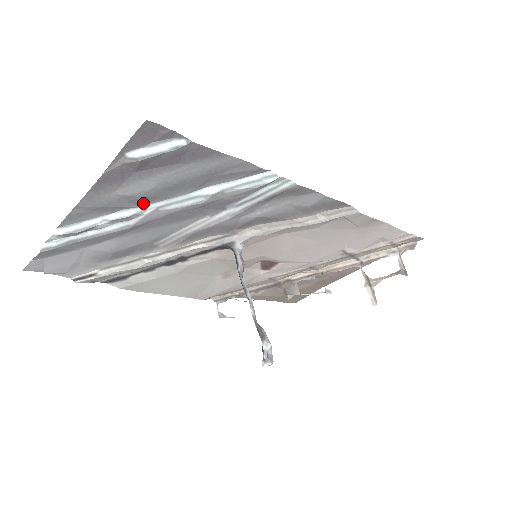
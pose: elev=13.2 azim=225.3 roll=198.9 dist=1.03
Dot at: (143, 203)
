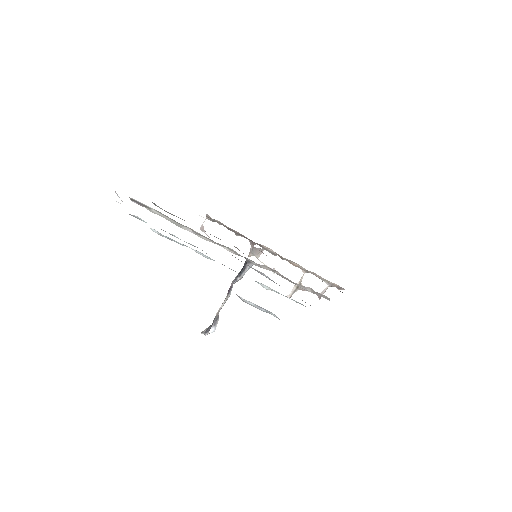
Dot at: occluded
